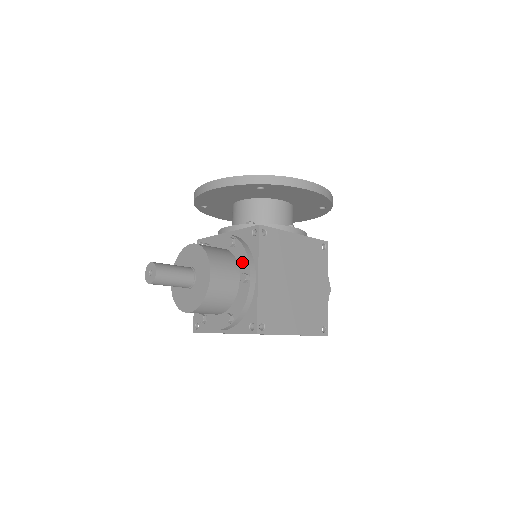
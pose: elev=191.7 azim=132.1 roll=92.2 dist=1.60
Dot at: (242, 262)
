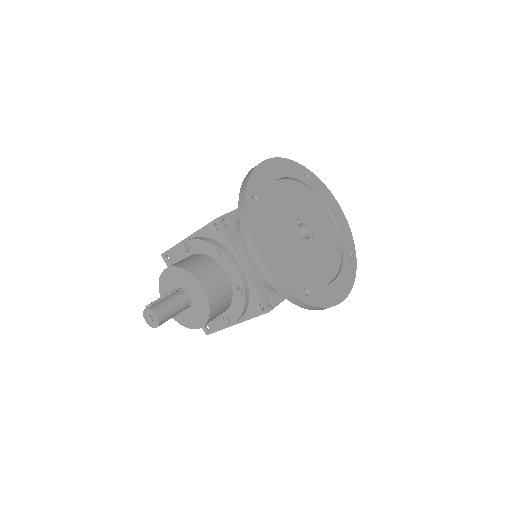
Dot at: (234, 311)
